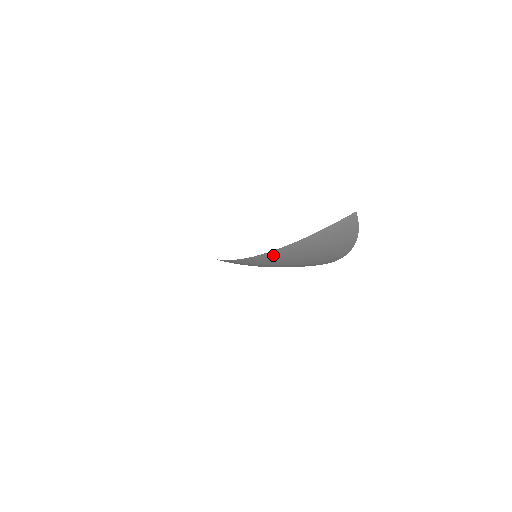
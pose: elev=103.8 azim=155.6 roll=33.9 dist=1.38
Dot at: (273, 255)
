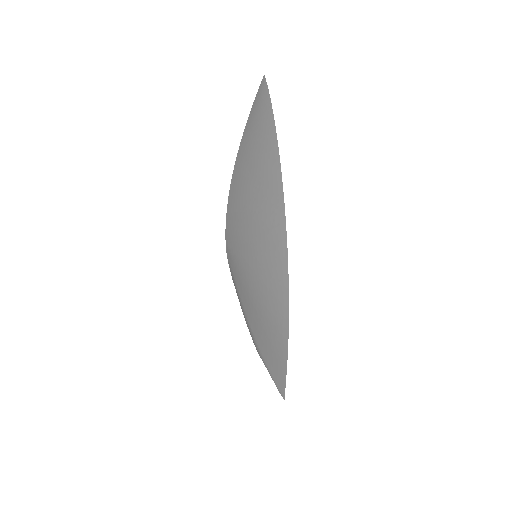
Dot at: (237, 171)
